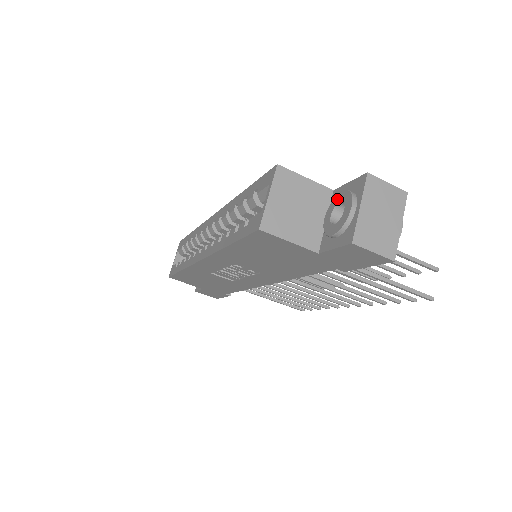
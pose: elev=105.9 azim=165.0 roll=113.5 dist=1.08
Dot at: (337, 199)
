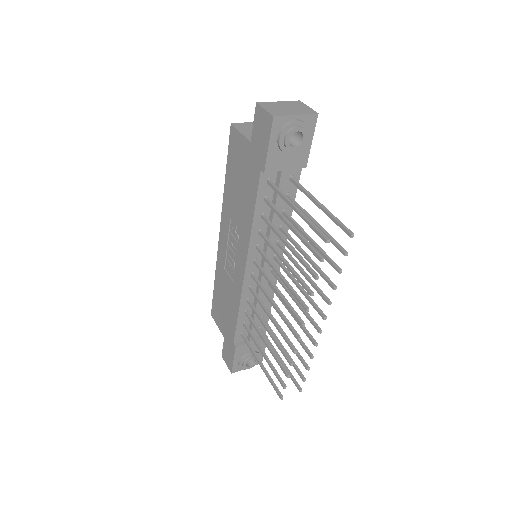
Dot at: occluded
